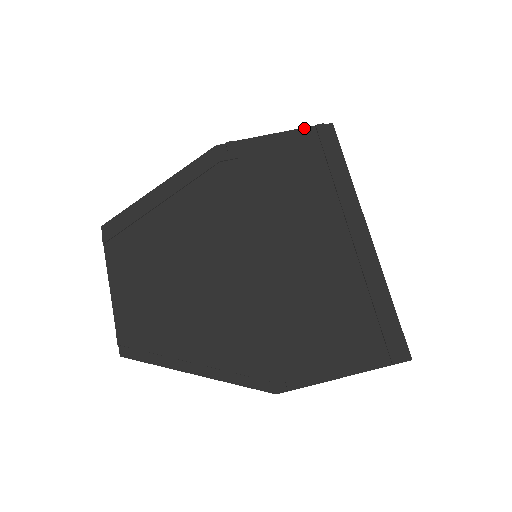
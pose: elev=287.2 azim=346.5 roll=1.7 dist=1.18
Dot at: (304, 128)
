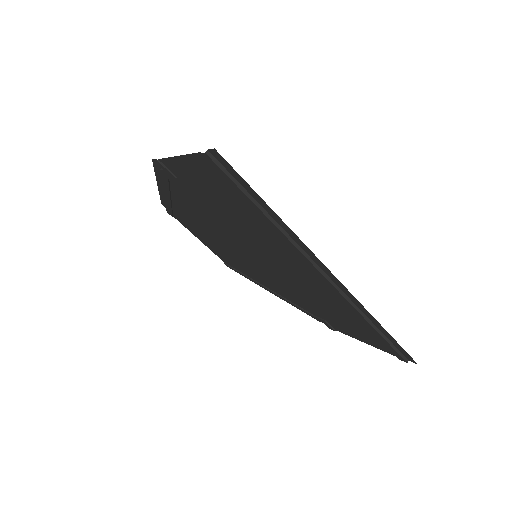
Dot at: (193, 154)
